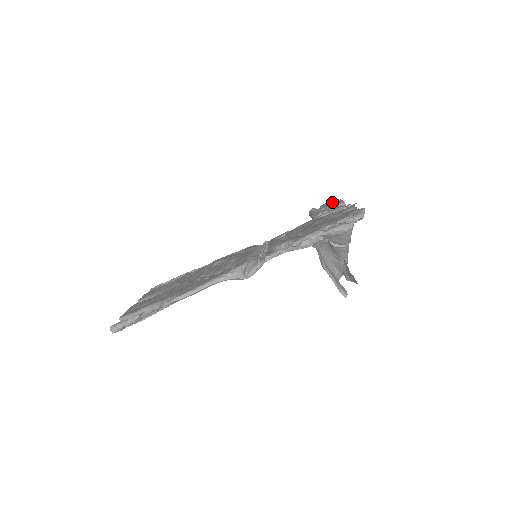
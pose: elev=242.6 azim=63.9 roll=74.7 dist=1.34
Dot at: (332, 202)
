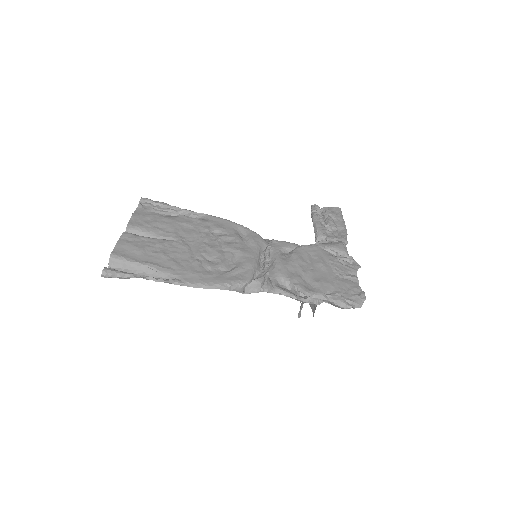
Dot at: (337, 220)
